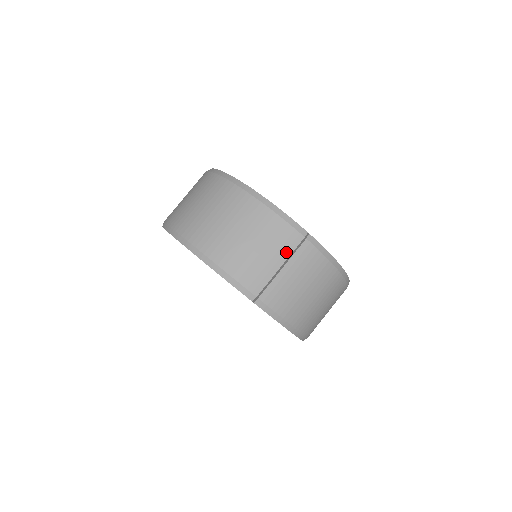
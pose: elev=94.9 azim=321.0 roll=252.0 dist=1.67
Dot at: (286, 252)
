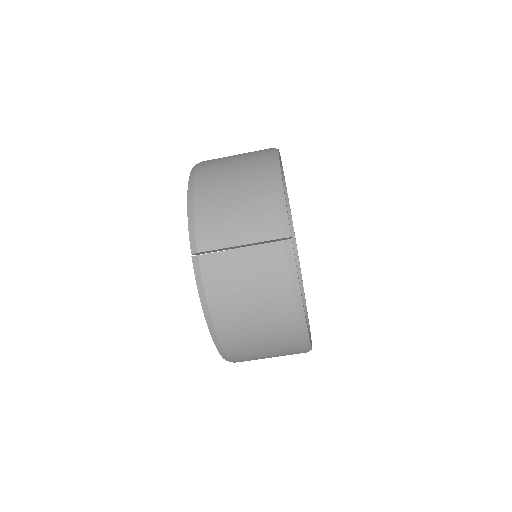
Dot at: (256, 237)
